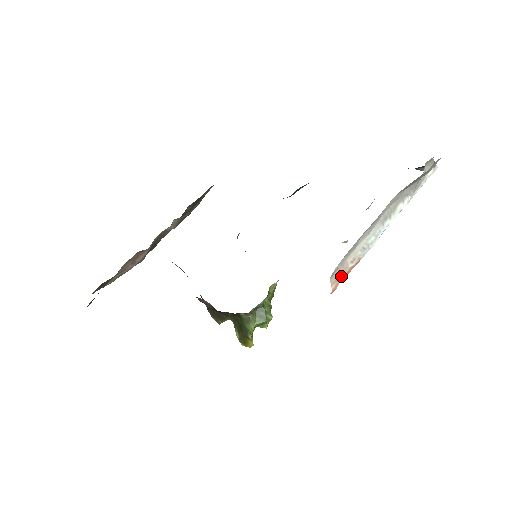
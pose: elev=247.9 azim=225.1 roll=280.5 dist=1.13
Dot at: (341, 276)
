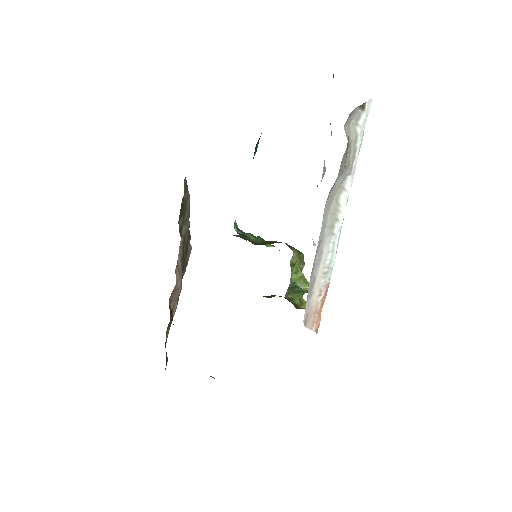
Dot at: (316, 315)
